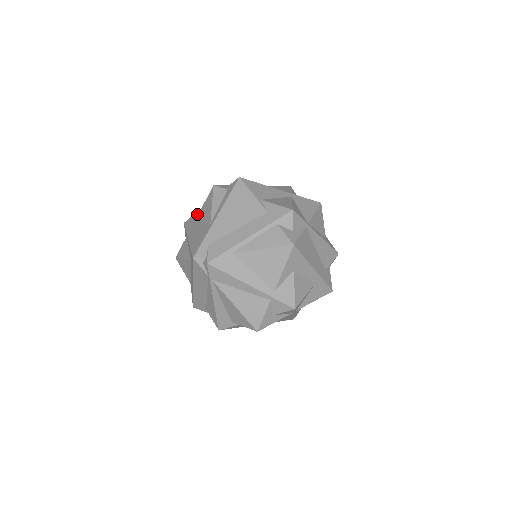
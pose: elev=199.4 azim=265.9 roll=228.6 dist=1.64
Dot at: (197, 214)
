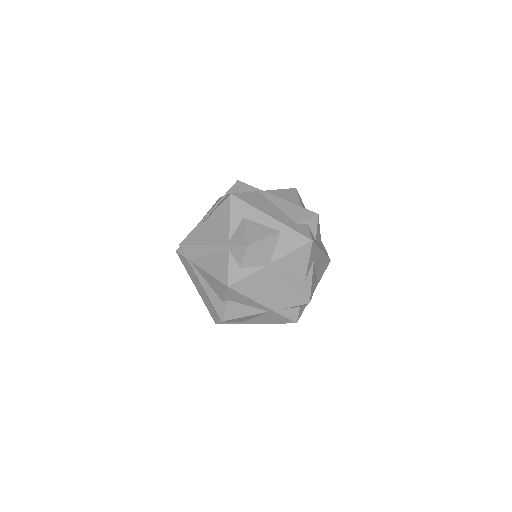
Dot at: occluded
